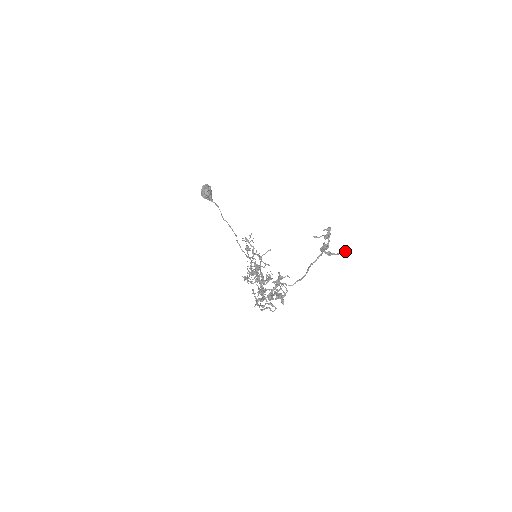
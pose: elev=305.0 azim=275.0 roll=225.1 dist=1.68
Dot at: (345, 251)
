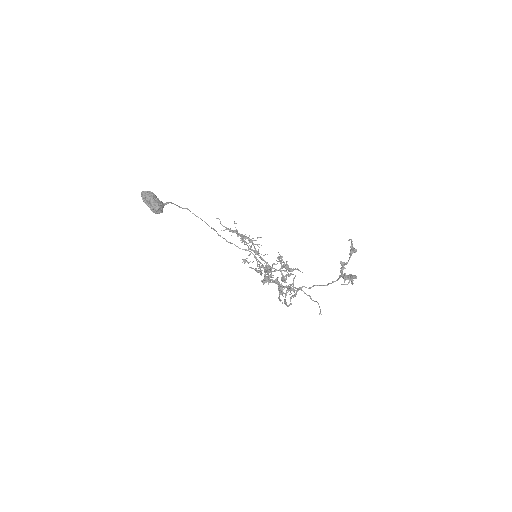
Dot at: occluded
